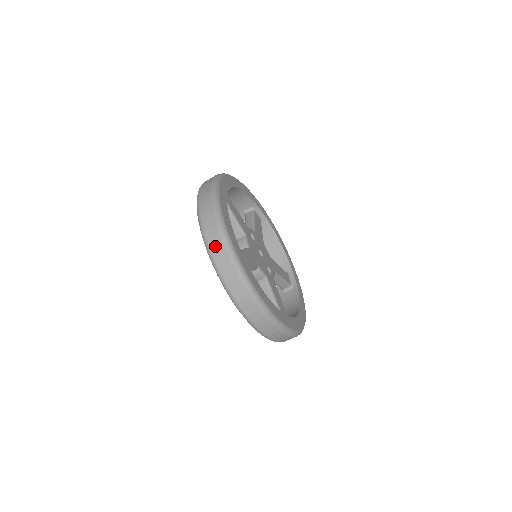
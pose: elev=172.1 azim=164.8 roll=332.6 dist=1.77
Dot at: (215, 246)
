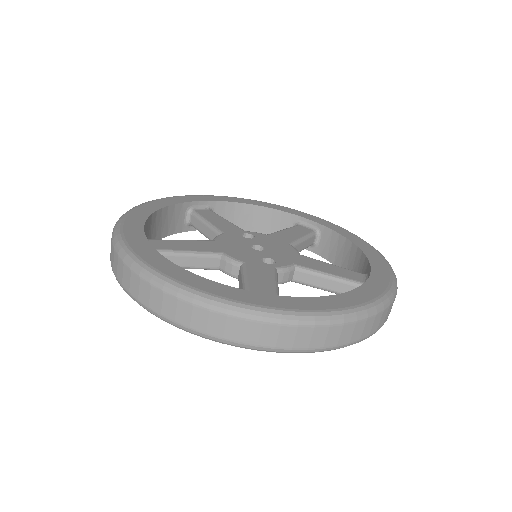
Dot at: occluded
